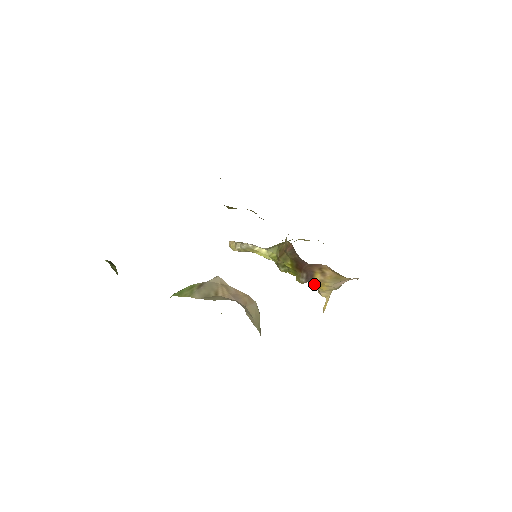
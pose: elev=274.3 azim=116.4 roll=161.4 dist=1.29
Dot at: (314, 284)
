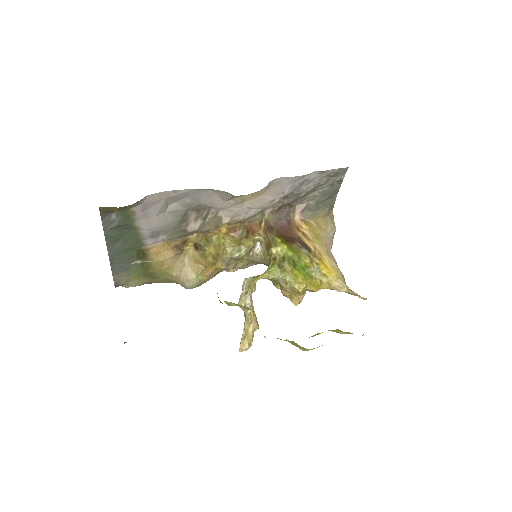
Dot at: (321, 269)
